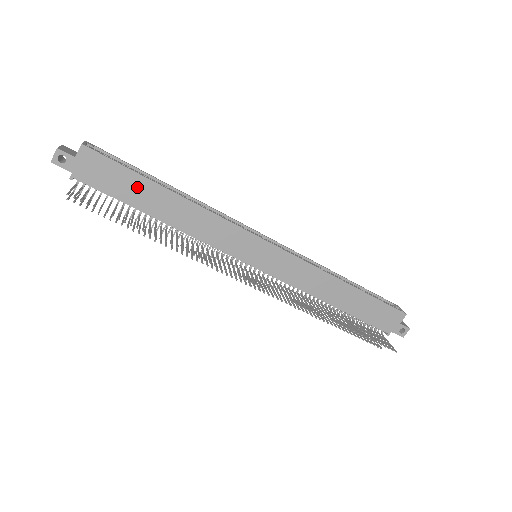
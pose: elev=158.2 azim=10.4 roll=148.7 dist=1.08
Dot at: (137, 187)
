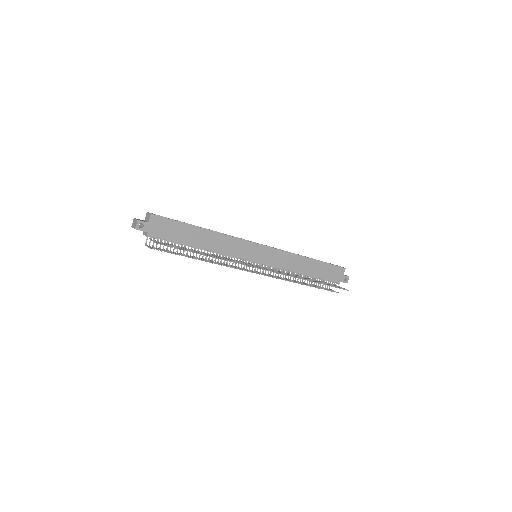
Dot at: (185, 231)
